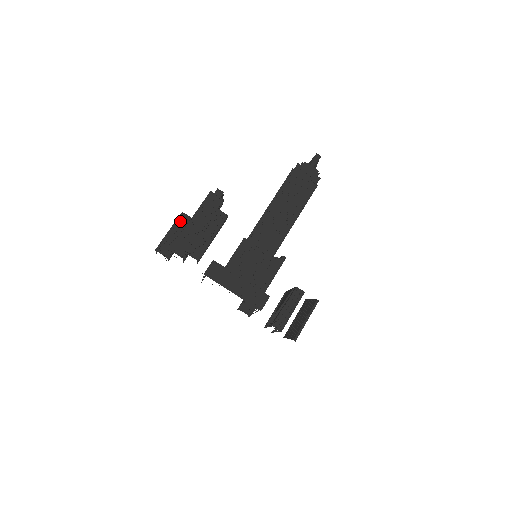
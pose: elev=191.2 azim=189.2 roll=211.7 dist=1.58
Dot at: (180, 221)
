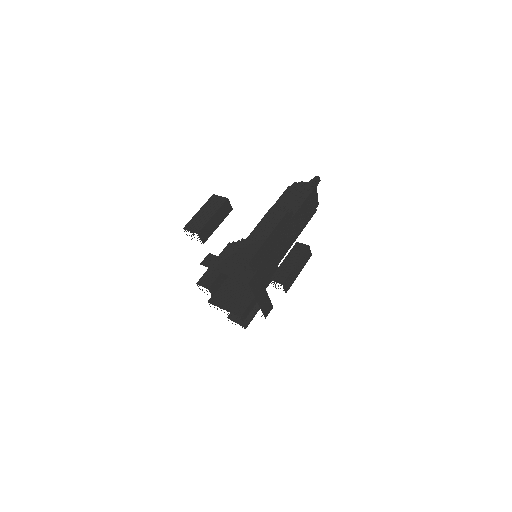
Dot at: (223, 207)
